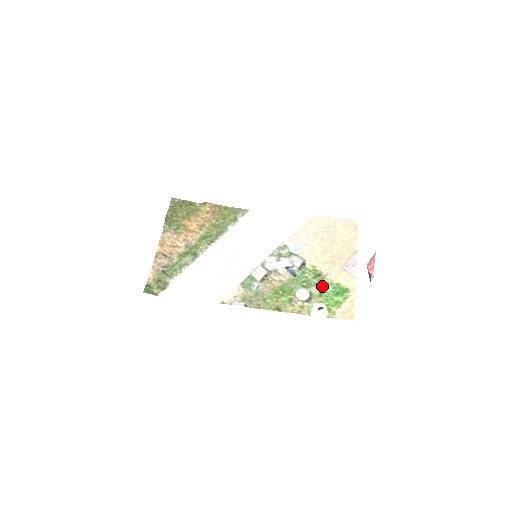
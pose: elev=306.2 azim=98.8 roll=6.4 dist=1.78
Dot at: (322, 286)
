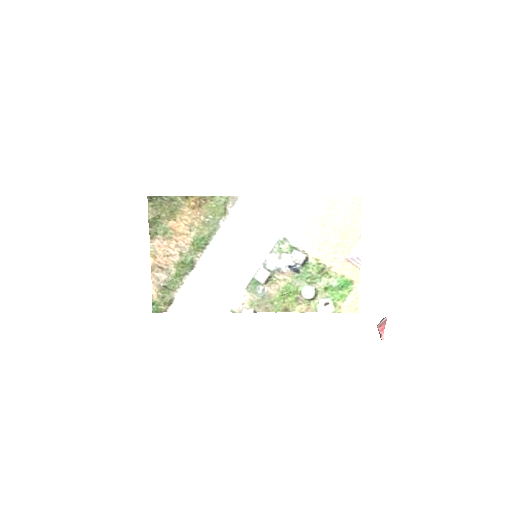
Dot at: (327, 281)
